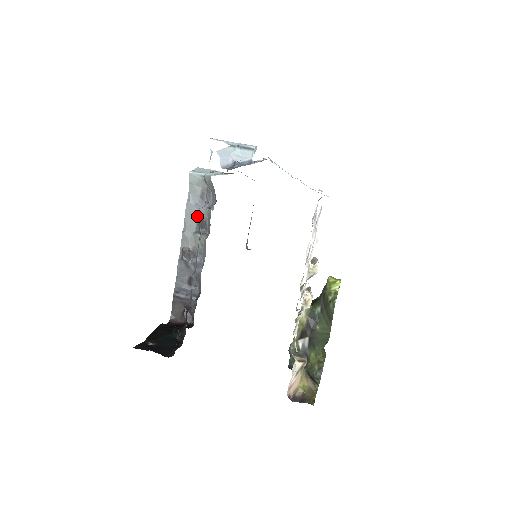
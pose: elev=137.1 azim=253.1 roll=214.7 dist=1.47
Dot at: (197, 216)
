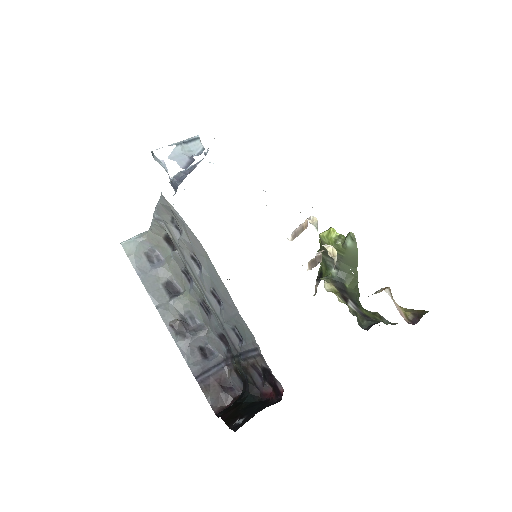
Dot at: (159, 282)
